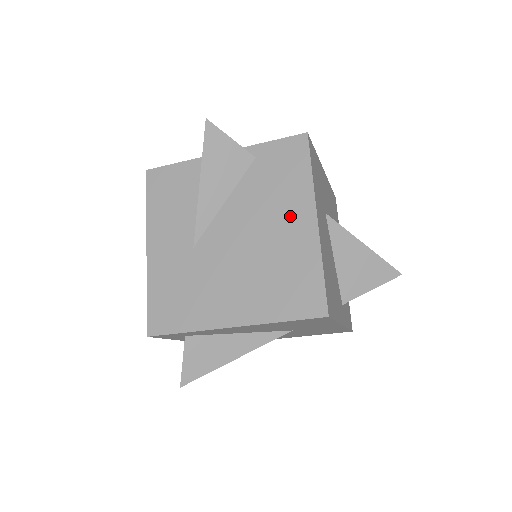
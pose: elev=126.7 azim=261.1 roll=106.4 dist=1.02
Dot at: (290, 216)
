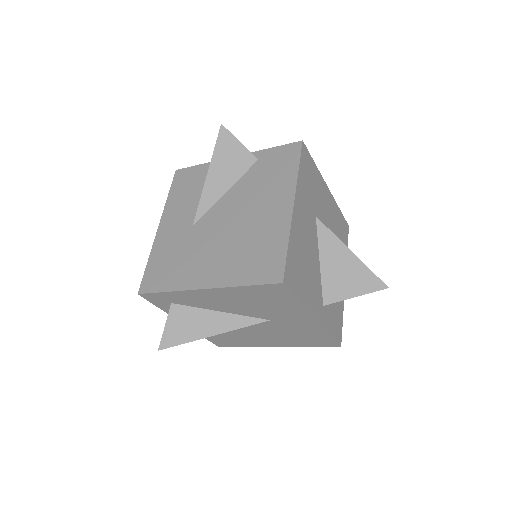
Dot at: (273, 203)
